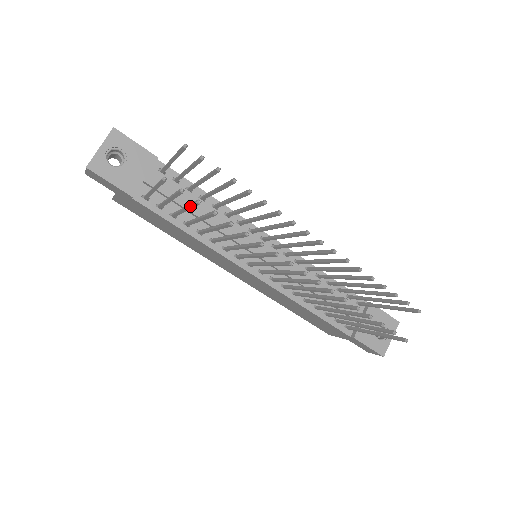
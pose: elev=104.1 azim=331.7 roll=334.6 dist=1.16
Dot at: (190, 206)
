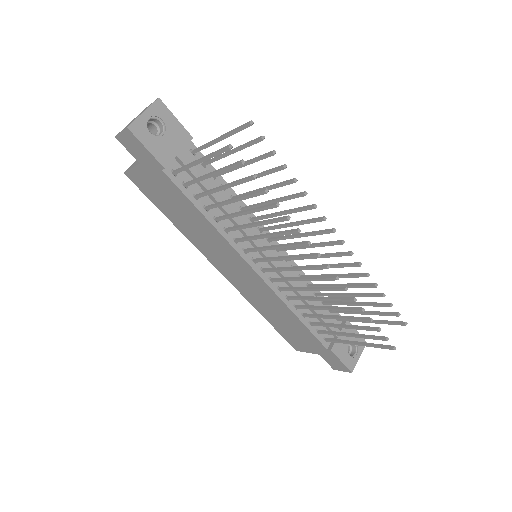
Dot at: (238, 182)
